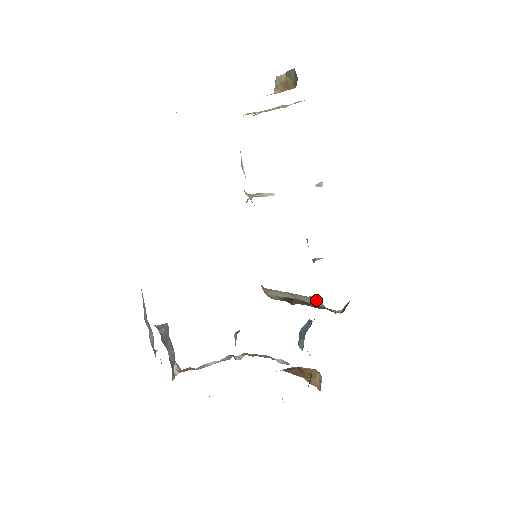
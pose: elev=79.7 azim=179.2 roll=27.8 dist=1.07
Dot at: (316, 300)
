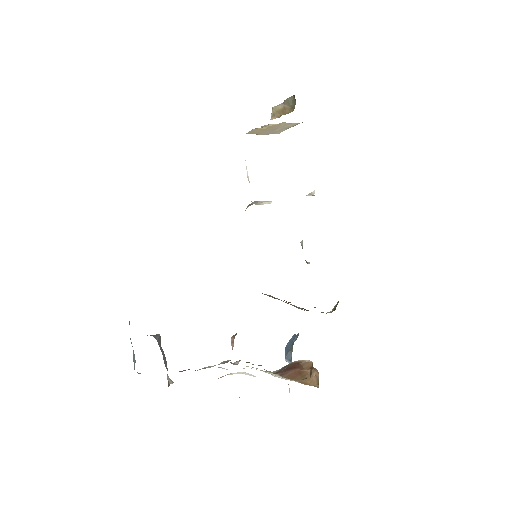
Dot at: occluded
